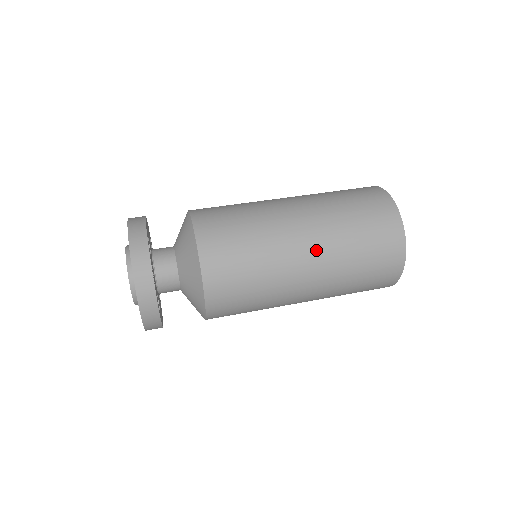
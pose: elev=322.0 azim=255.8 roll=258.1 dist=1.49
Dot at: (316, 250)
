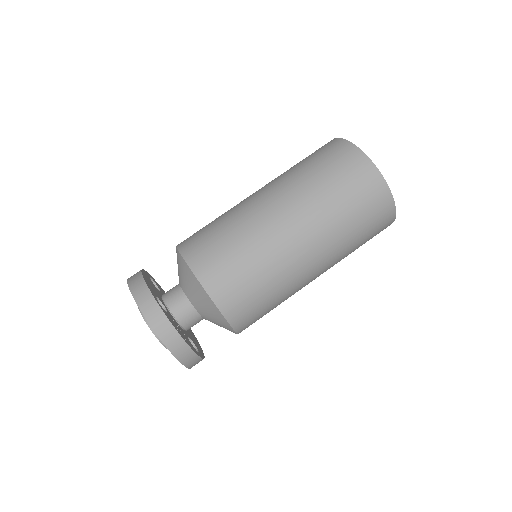
Dot at: (313, 243)
